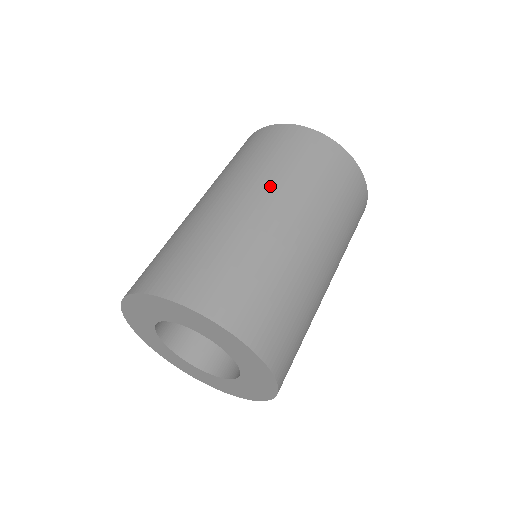
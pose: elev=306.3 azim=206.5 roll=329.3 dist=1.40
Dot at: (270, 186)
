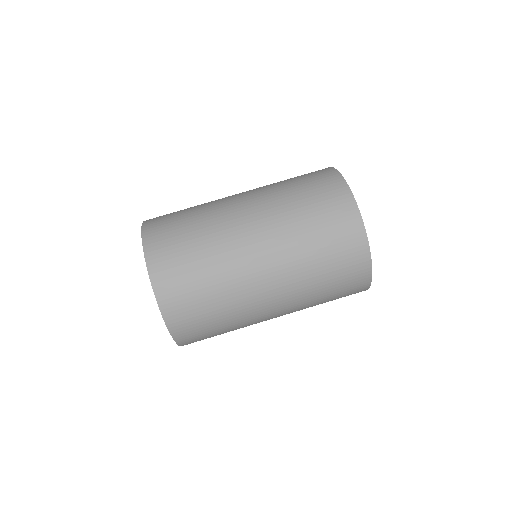
Dot at: (285, 264)
